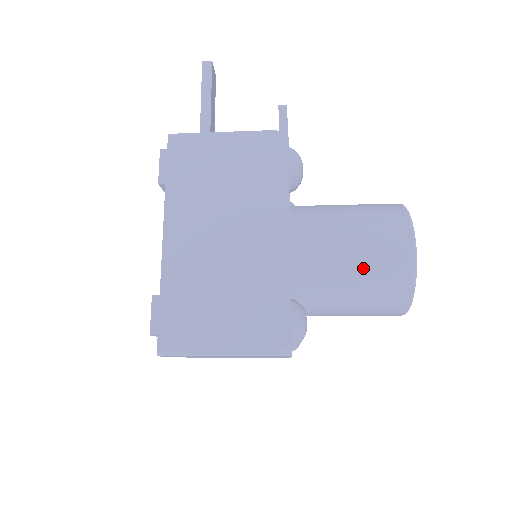
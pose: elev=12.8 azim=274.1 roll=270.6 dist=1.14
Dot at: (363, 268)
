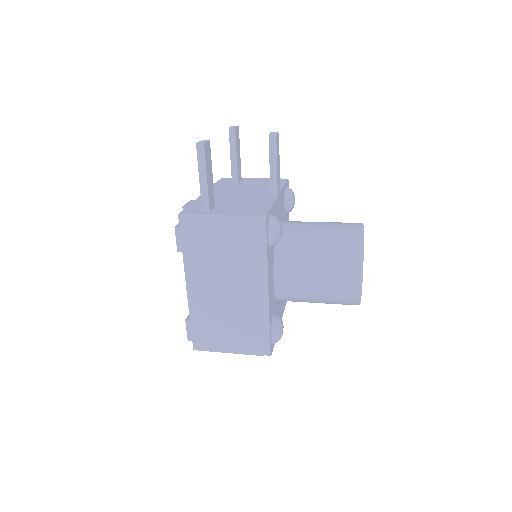
Dot at: (324, 293)
